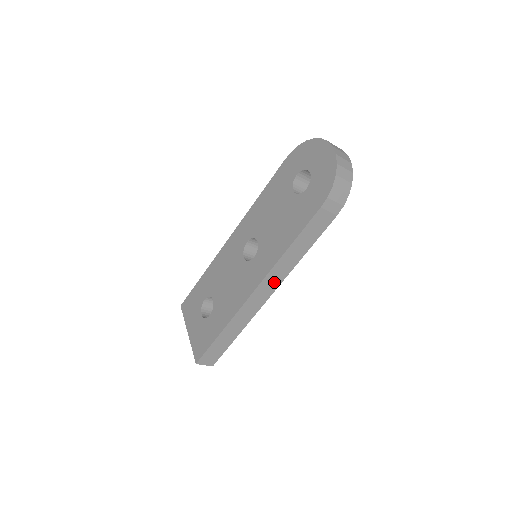
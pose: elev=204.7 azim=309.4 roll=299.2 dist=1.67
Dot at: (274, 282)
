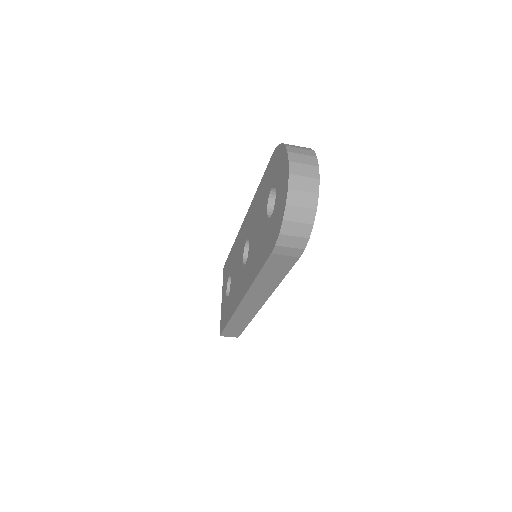
Dot at: (259, 298)
